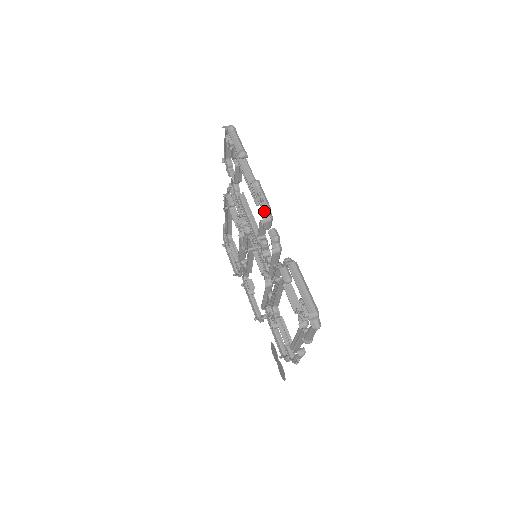
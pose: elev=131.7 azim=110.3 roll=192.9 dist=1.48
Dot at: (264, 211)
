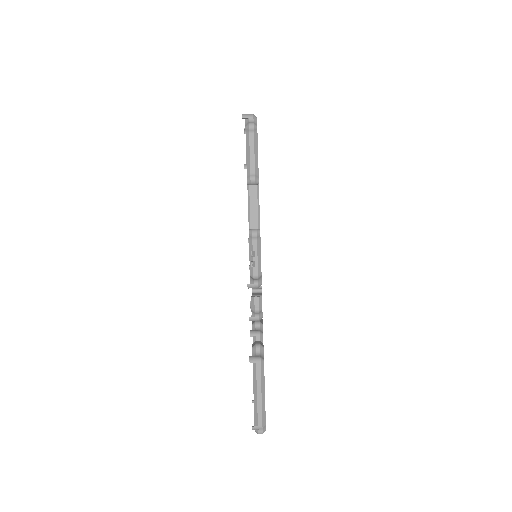
Dot at: (252, 277)
